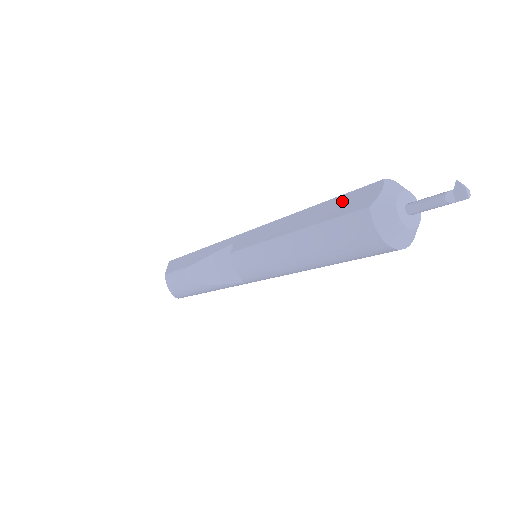
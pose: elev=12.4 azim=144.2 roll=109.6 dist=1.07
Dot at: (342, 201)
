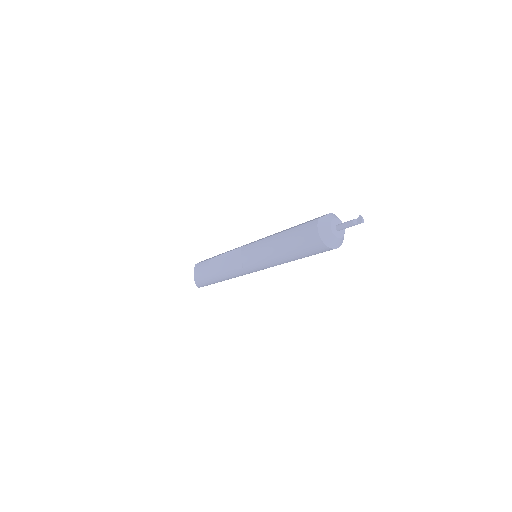
Dot at: occluded
